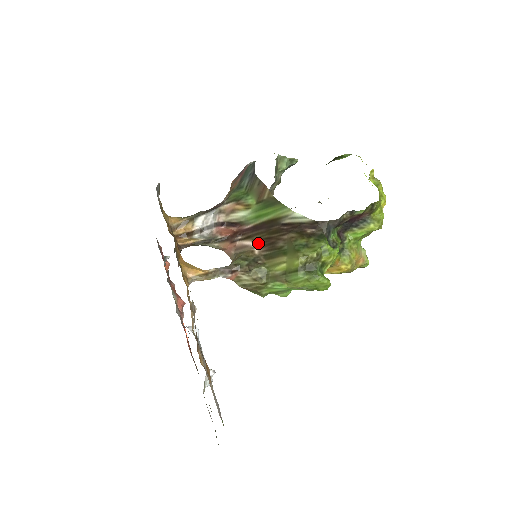
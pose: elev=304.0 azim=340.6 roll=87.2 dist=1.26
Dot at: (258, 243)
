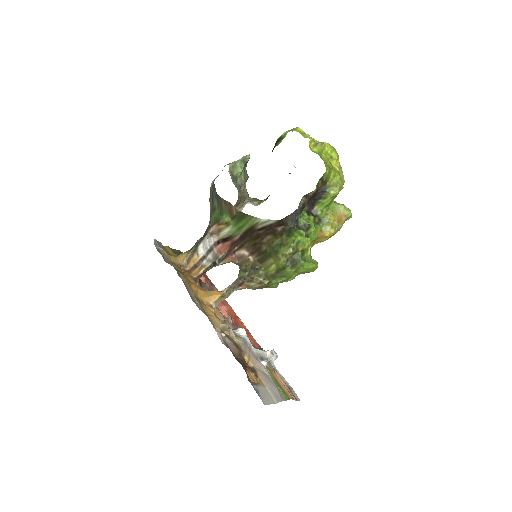
Dot at: (249, 250)
